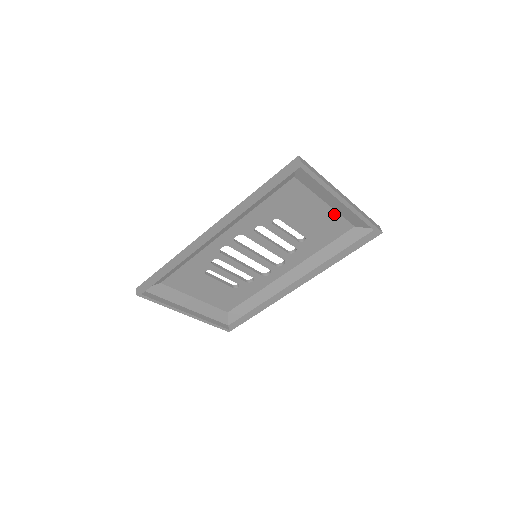
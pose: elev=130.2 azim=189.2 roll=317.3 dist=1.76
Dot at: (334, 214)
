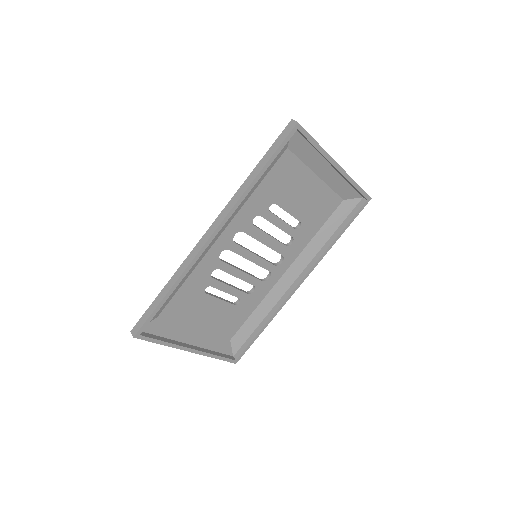
Dot at: (325, 188)
